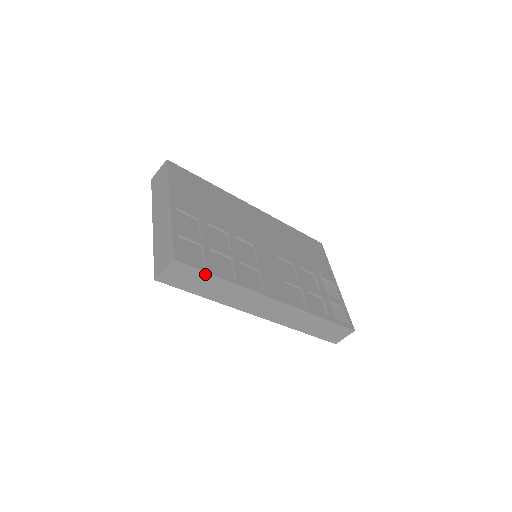
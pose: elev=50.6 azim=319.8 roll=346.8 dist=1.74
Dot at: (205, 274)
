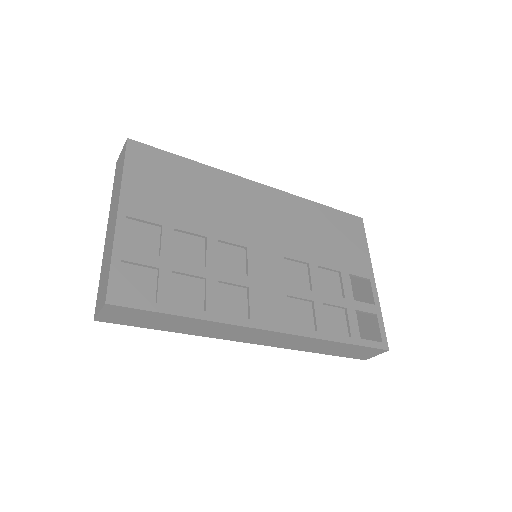
Dot at: (156, 313)
